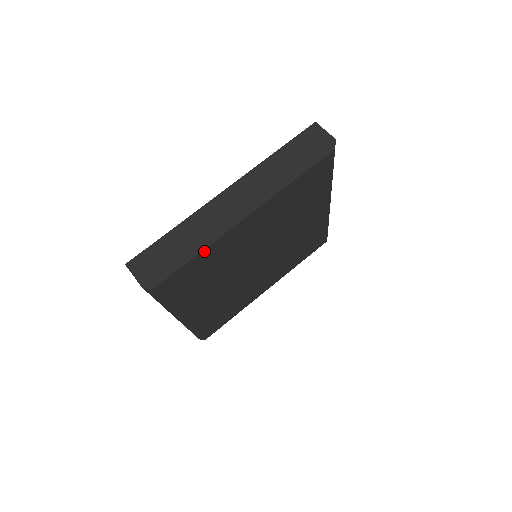
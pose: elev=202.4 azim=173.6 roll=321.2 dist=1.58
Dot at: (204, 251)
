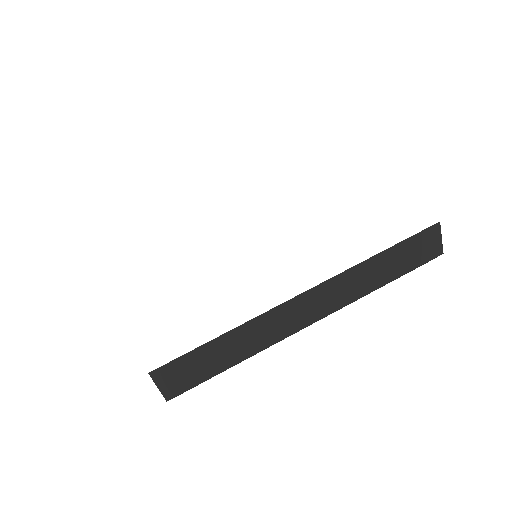
Dot at: occluded
